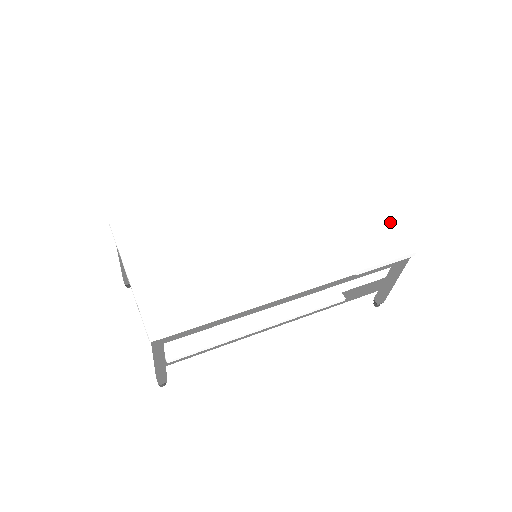
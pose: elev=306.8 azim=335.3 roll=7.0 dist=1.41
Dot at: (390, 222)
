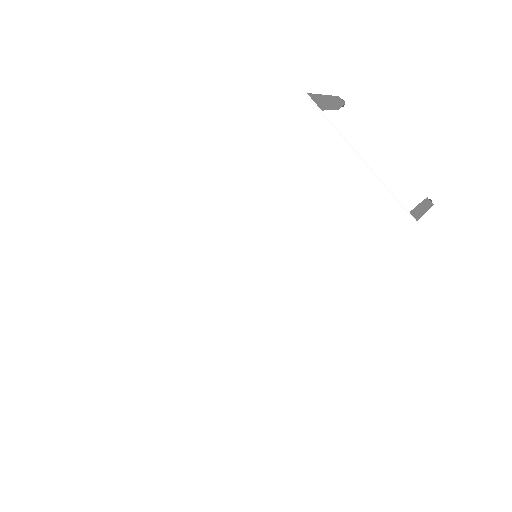
Dot at: (376, 180)
